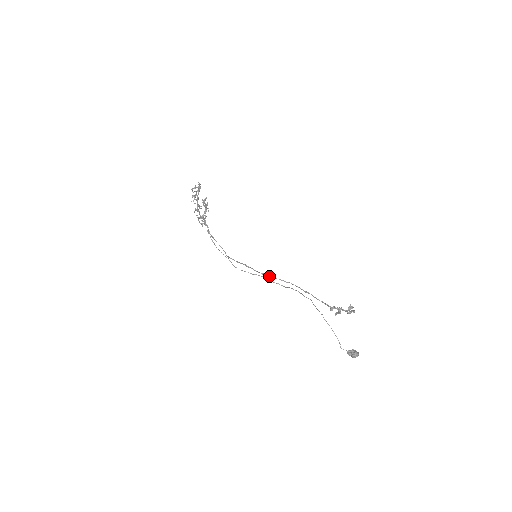
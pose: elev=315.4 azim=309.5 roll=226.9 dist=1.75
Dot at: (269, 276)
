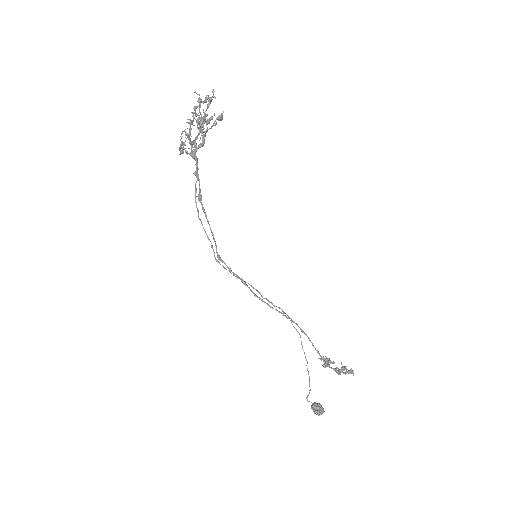
Dot at: (268, 304)
